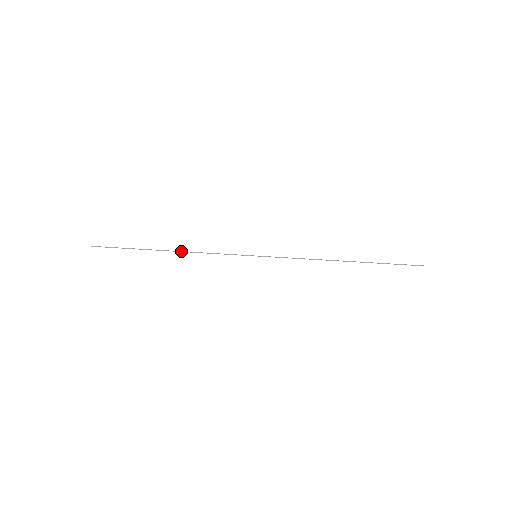
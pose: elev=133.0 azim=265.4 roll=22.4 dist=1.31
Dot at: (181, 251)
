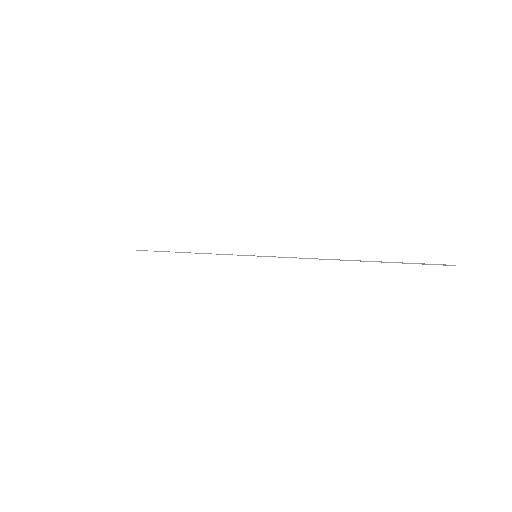
Dot at: (196, 253)
